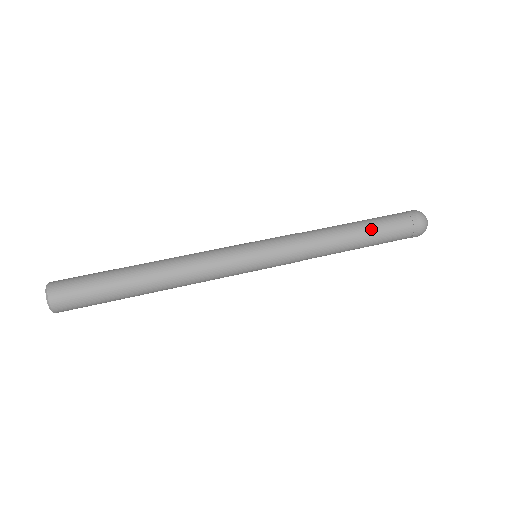
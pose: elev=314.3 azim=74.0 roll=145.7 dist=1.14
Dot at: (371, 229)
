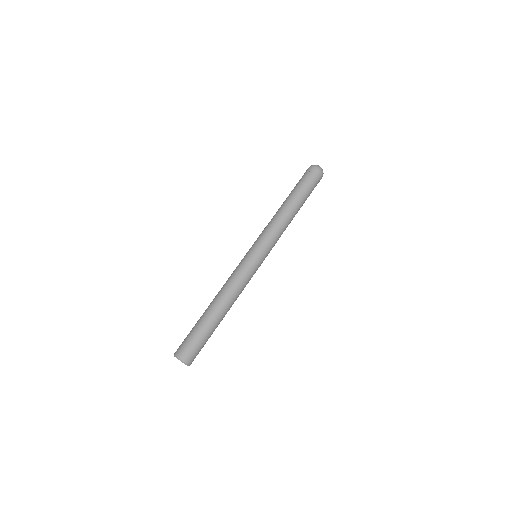
Dot at: (296, 194)
